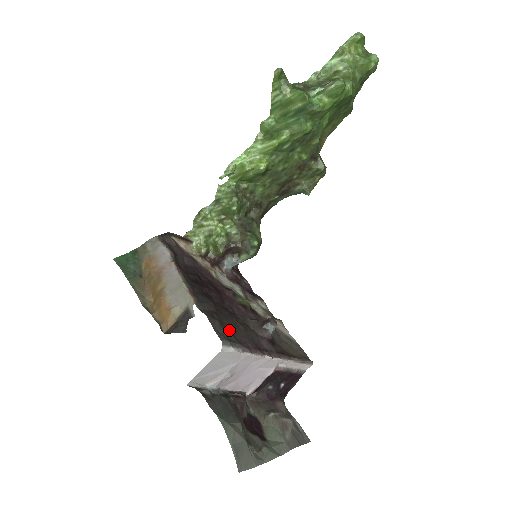
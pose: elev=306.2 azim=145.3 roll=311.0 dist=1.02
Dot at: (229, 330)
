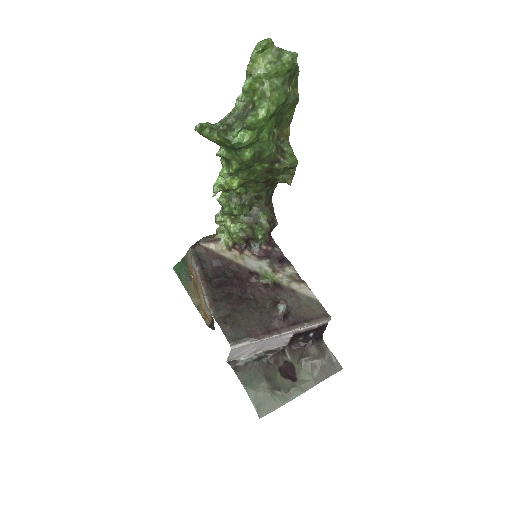
Dot at: (241, 326)
